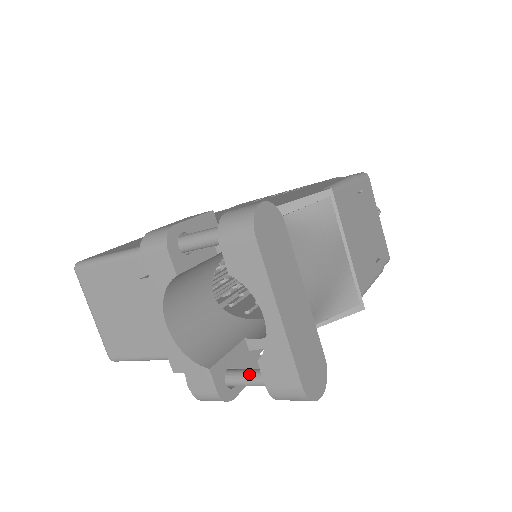
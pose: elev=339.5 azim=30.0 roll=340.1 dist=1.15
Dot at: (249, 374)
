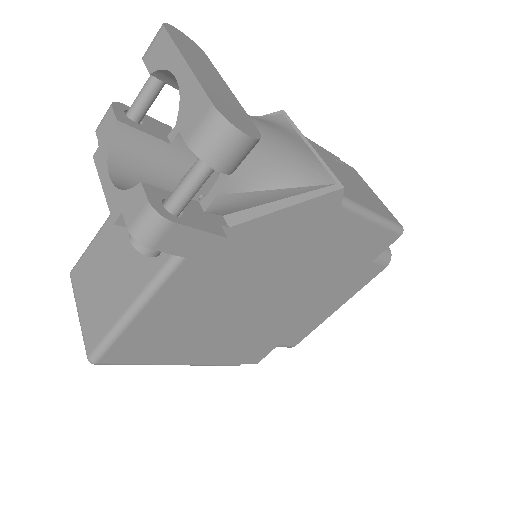
Dot at: (183, 178)
